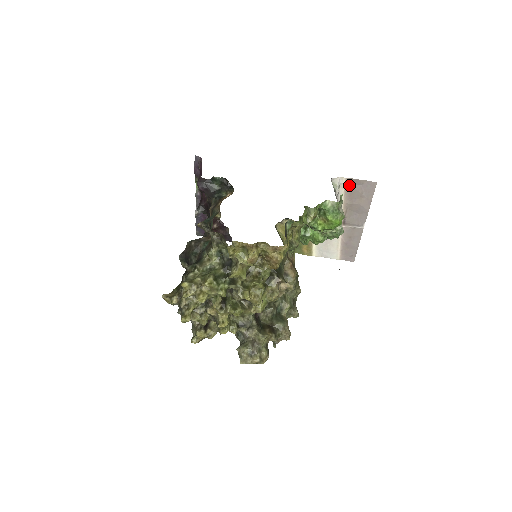
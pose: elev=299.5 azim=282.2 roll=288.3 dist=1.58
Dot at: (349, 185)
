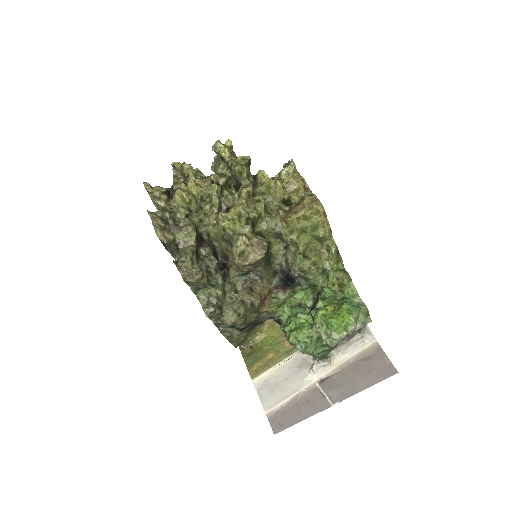
Dot at: (371, 351)
